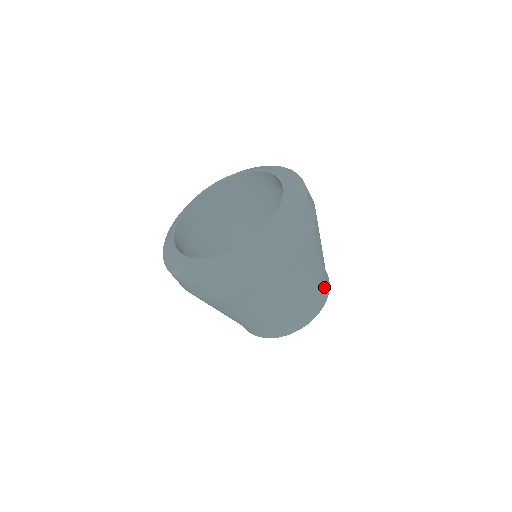
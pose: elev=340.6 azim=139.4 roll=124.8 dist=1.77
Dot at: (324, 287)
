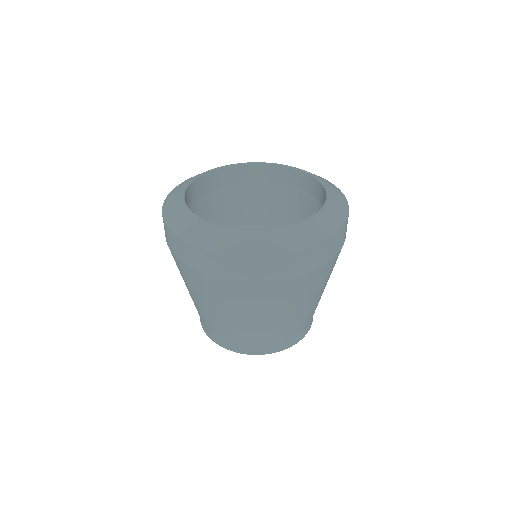
Dot at: (303, 328)
